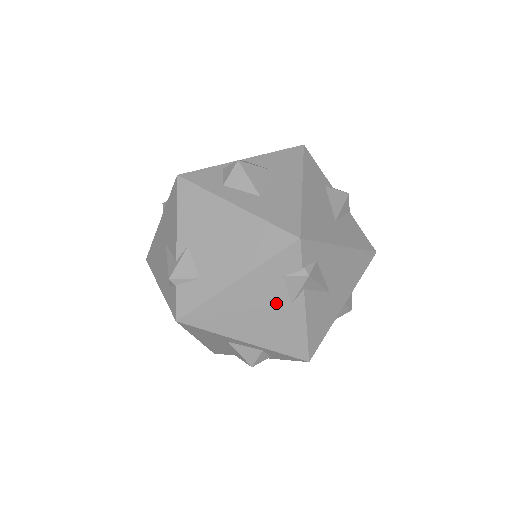
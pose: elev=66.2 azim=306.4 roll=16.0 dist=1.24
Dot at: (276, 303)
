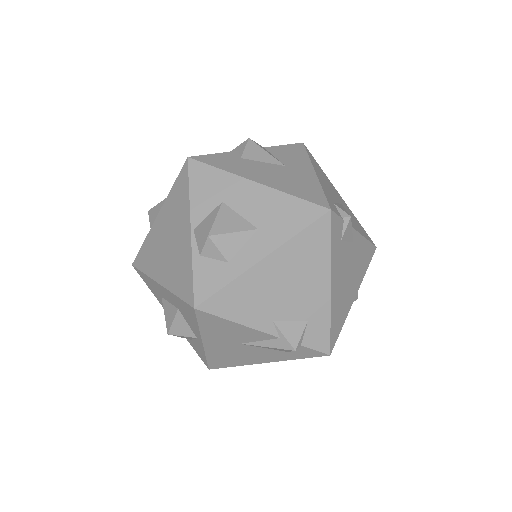
Dot at: (349, 256)
